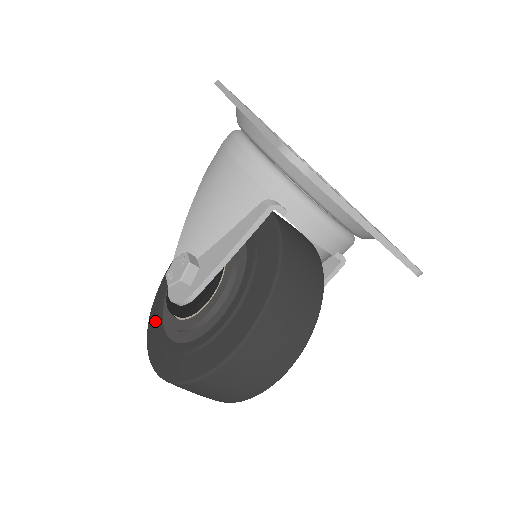
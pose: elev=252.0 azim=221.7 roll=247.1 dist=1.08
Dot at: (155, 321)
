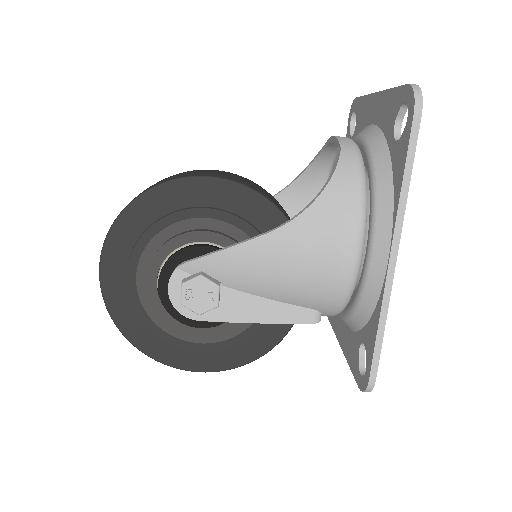
Dot at: (121, 252)
